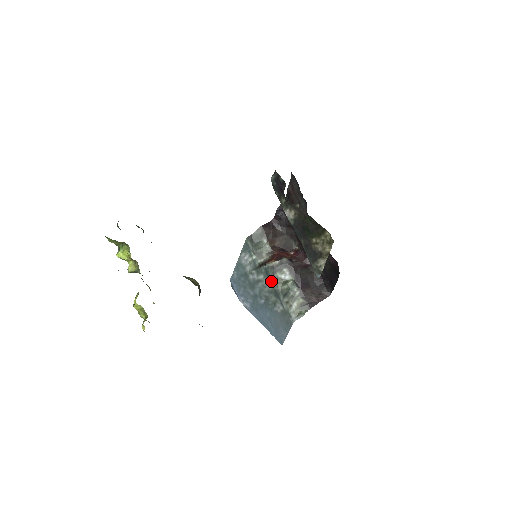
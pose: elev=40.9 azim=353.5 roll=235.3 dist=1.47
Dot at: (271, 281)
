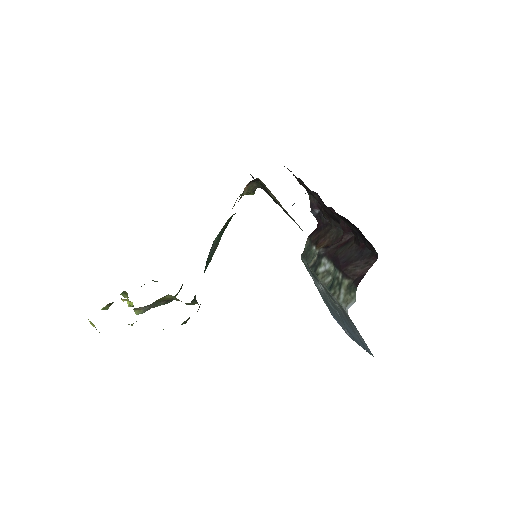
Dot at: (318, 282)
